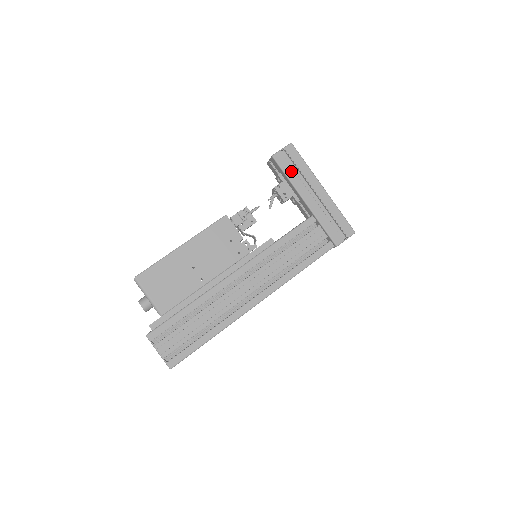
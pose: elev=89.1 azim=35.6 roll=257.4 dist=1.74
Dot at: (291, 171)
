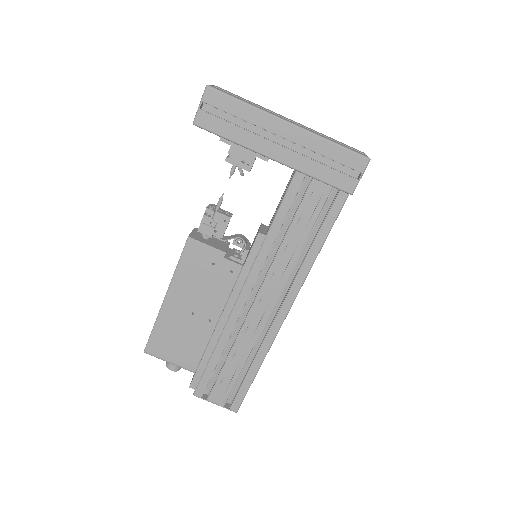
Dot at: (231, 129)
